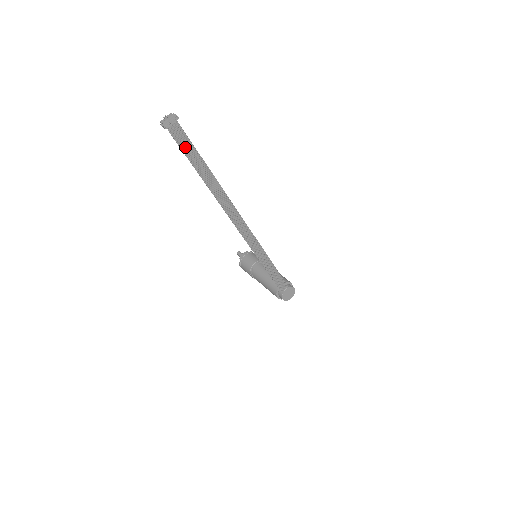
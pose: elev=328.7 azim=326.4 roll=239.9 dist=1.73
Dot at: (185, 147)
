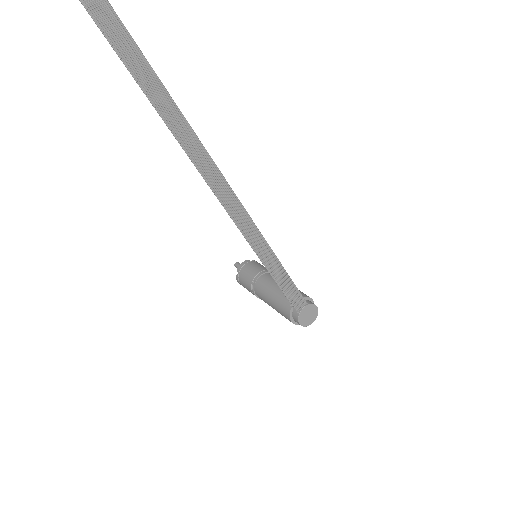
Dot at: (111, 31)
